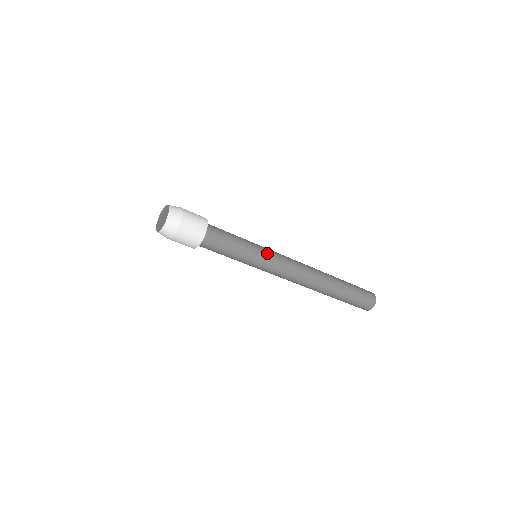
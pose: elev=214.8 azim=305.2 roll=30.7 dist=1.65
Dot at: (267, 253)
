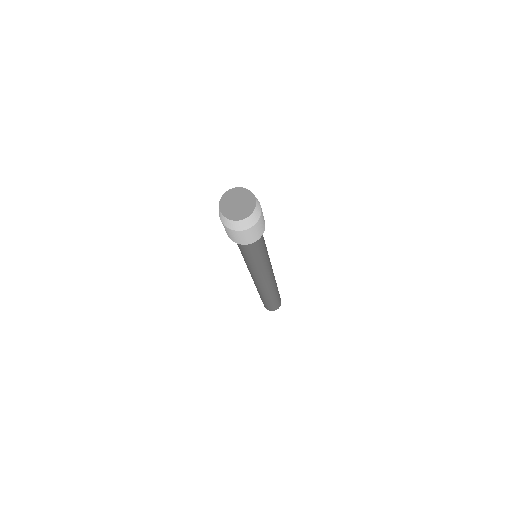
Dot at: (264, 267)
